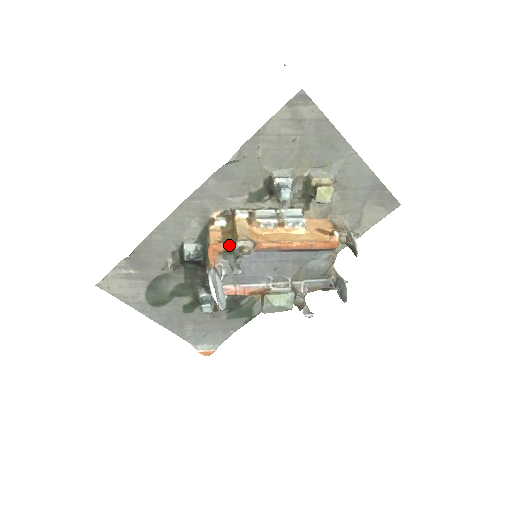
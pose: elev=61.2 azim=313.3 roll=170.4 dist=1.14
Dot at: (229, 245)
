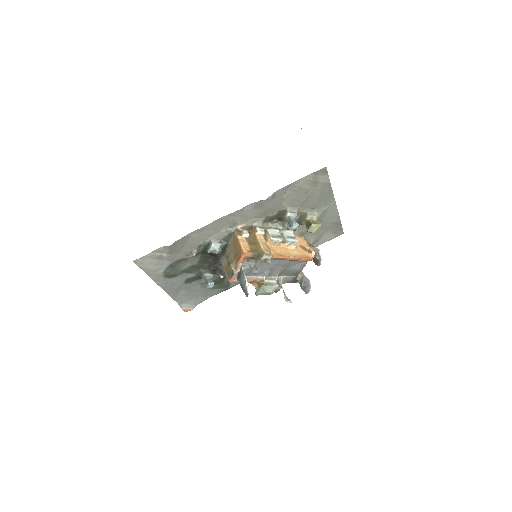
Dot at: (256, 255)
